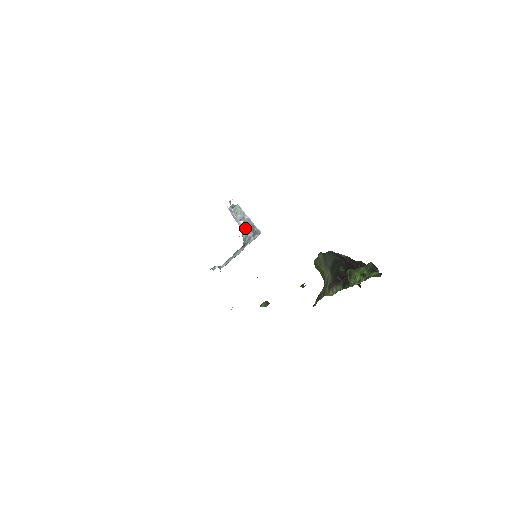
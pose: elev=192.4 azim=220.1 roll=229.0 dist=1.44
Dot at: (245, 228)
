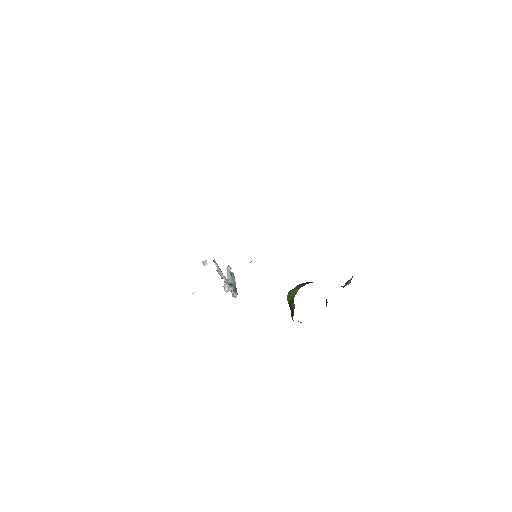
Dot at: occluded
